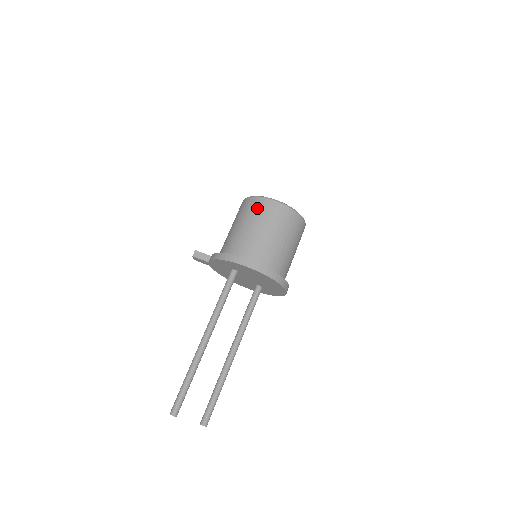
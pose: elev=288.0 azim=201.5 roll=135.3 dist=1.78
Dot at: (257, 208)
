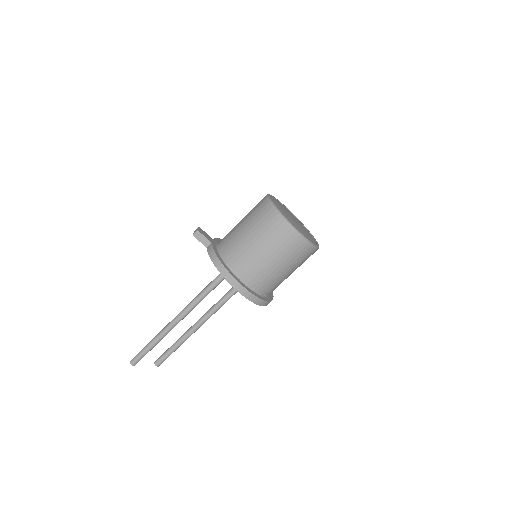
Dot at: (275, 231)
